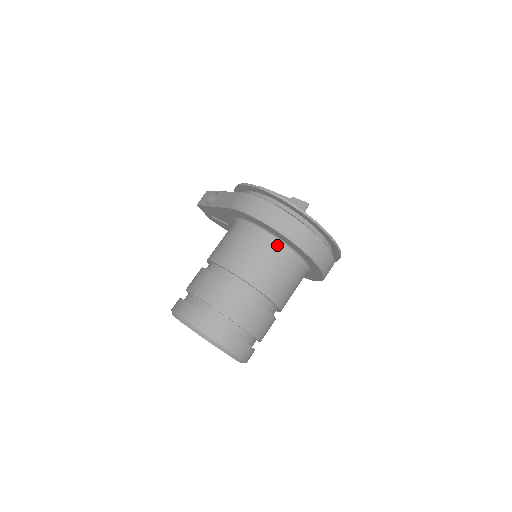
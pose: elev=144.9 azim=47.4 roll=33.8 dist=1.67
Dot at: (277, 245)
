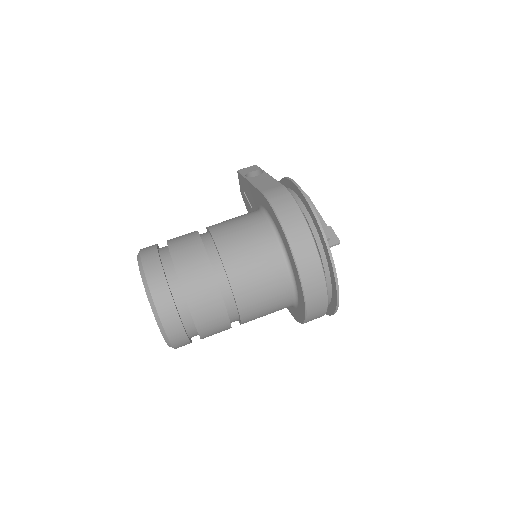
Dot at: (281, 259)
